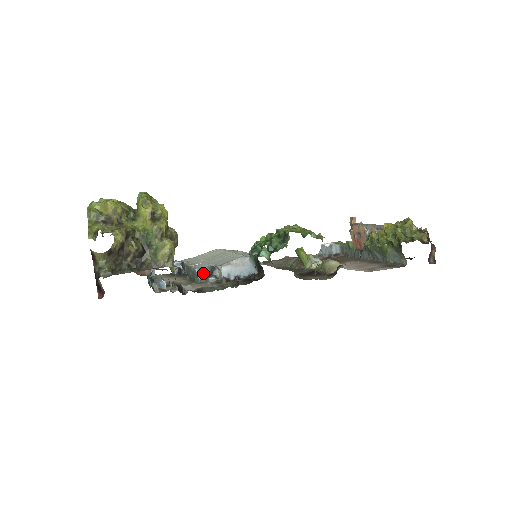
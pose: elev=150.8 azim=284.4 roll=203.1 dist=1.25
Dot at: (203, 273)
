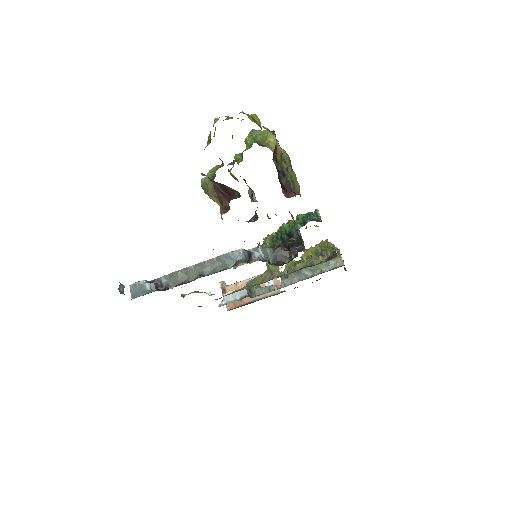
Dot at: (245, 254)
